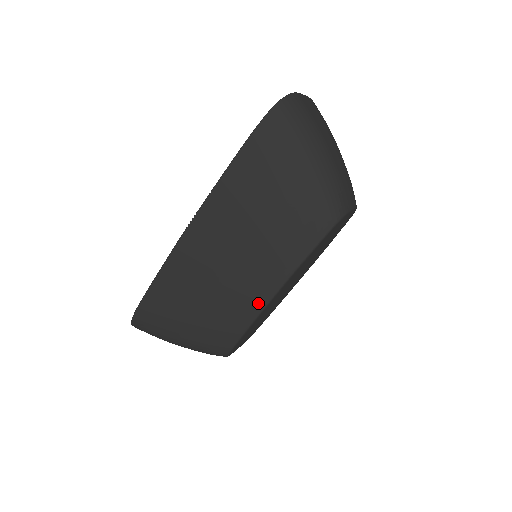
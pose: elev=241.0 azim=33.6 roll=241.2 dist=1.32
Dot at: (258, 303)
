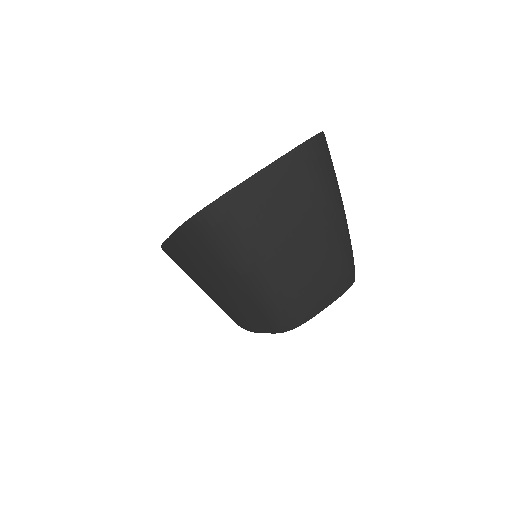
Dot at: (234, 321)
